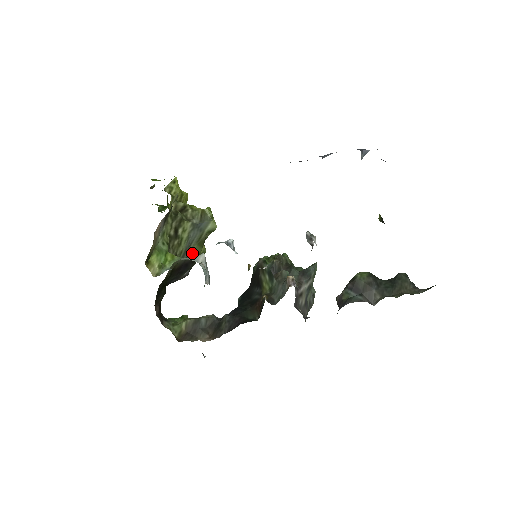
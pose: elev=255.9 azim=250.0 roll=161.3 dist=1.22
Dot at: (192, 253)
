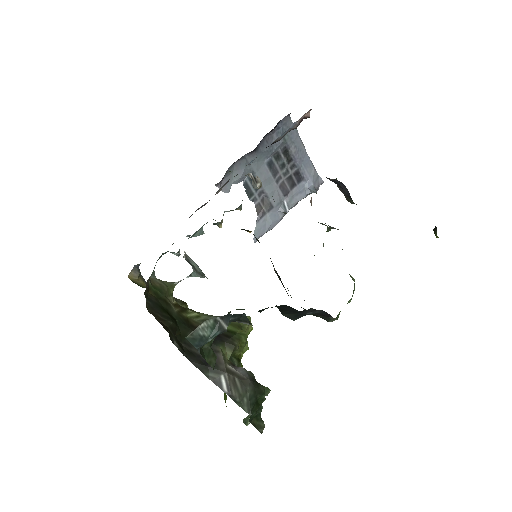
Dot at: occluded
